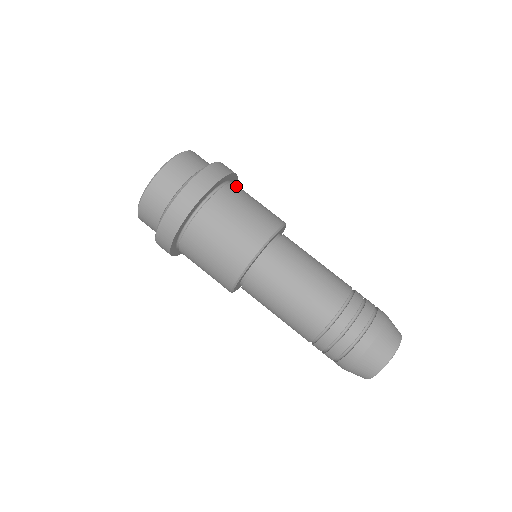
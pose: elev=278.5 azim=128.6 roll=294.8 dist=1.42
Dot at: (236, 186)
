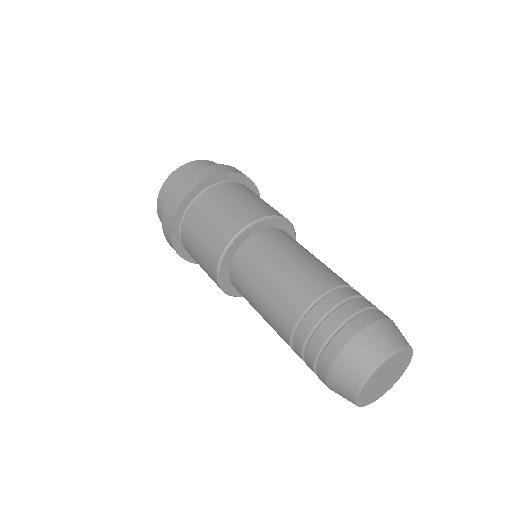
Dot at: occluded
